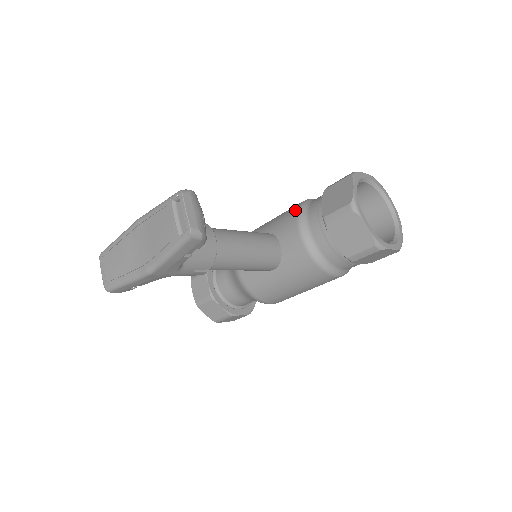
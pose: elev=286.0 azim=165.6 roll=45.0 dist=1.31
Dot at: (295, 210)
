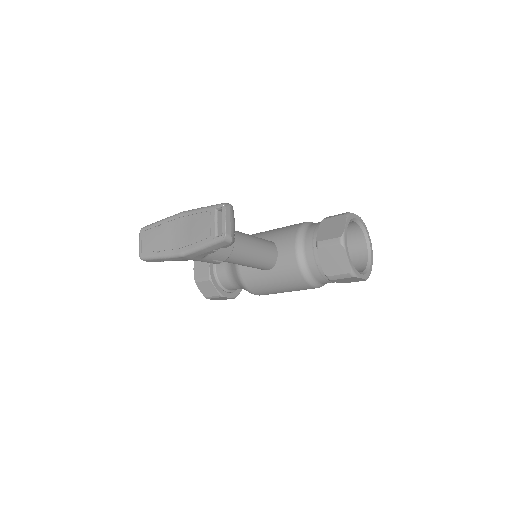
Dot at: (296, 228)
